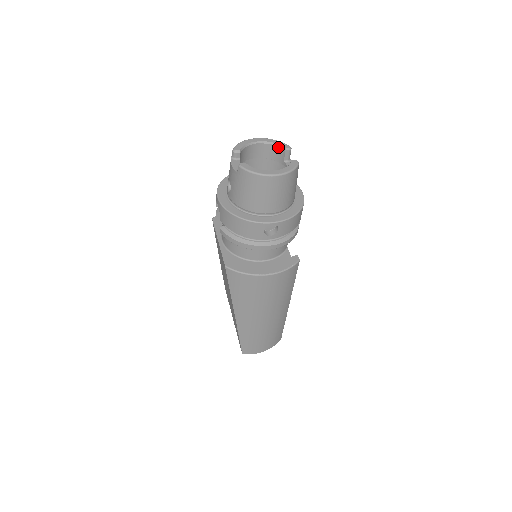
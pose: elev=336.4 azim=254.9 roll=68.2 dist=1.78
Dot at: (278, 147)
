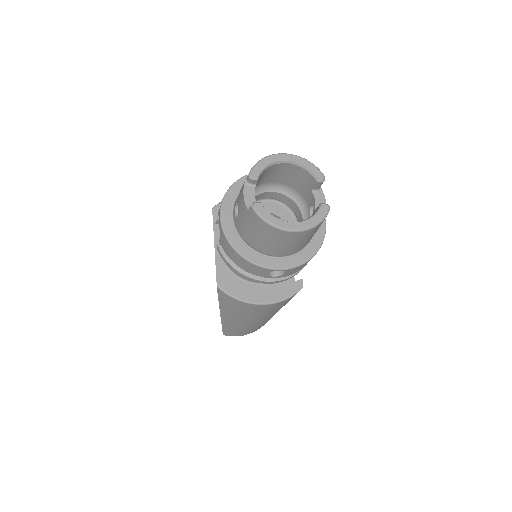
Dot at: (309, 173)
